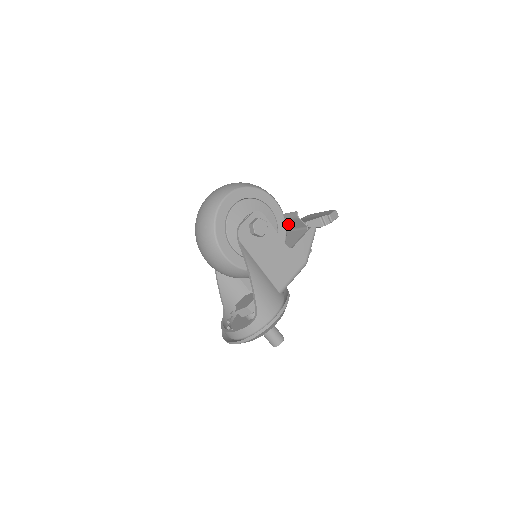
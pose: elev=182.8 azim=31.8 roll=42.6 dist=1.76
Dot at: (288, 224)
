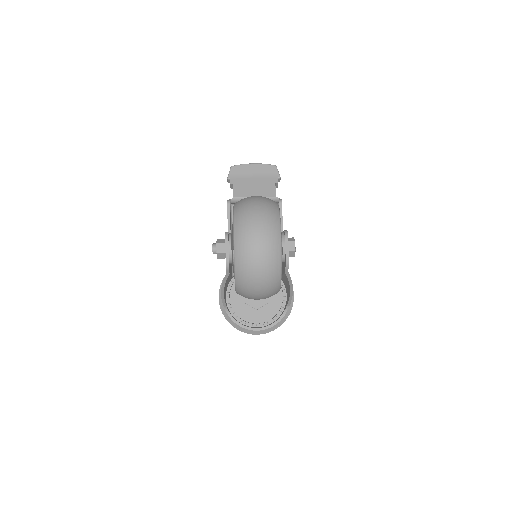
Dot at: occluded
